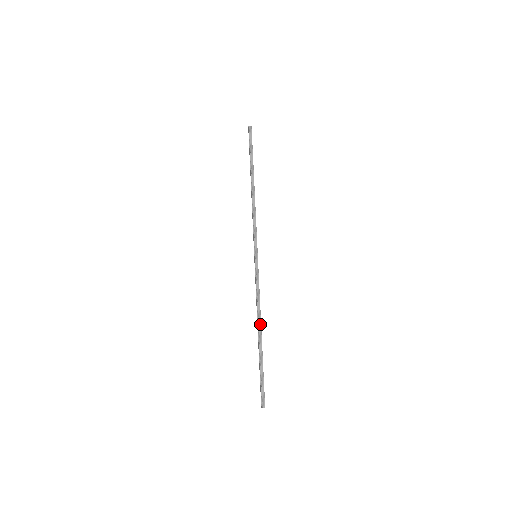
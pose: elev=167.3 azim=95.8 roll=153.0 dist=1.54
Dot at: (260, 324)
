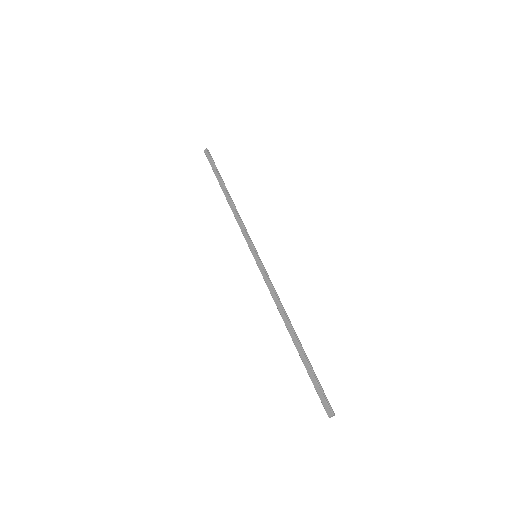
Dot at: (290, 321)
